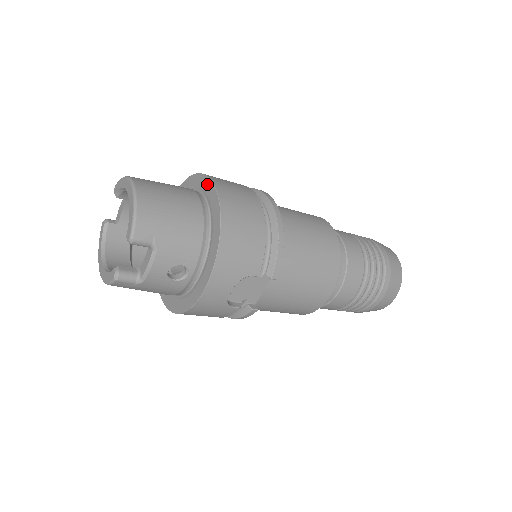
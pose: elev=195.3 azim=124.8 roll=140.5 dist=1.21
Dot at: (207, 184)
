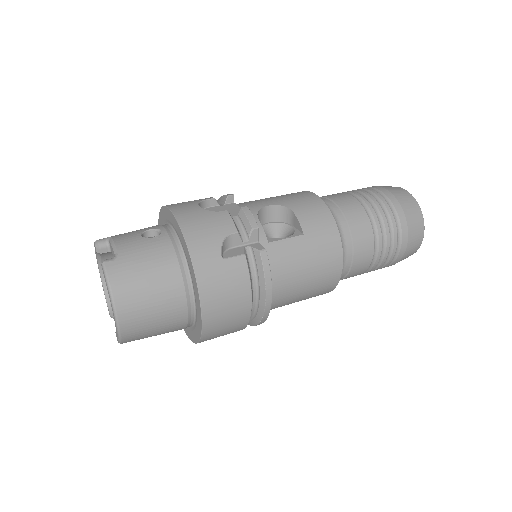
Dot at: (198, 303)
